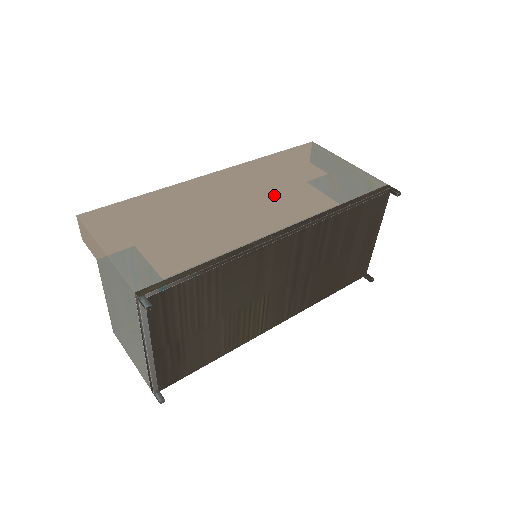
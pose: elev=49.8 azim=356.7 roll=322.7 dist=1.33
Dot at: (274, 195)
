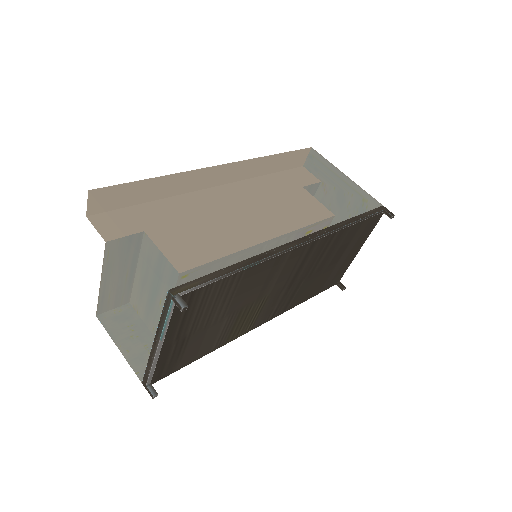
Dot at: (286, 200)
